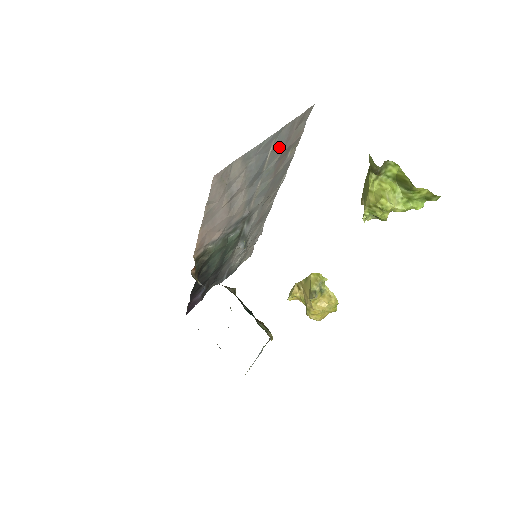
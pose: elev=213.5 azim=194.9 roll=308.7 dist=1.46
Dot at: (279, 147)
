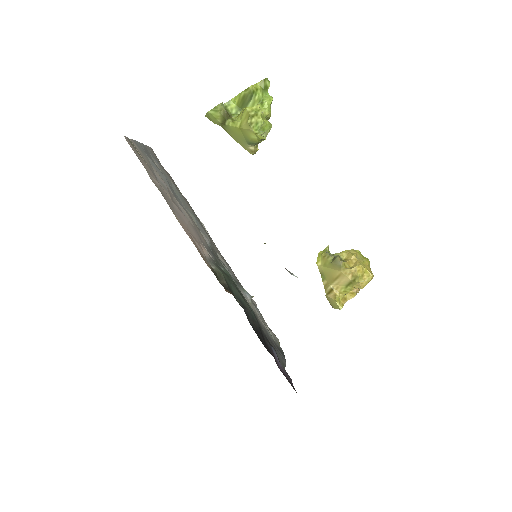
Dot at: (161, 168)
